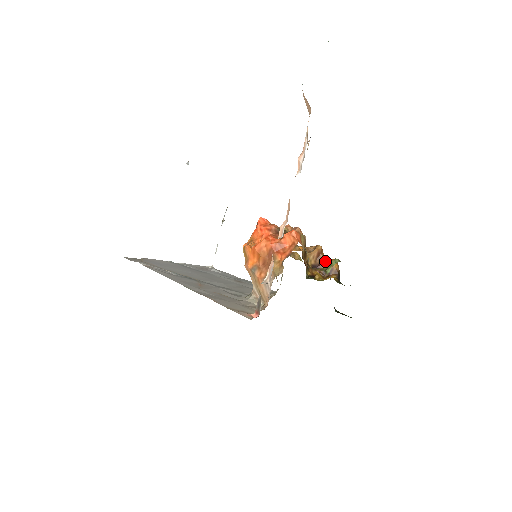
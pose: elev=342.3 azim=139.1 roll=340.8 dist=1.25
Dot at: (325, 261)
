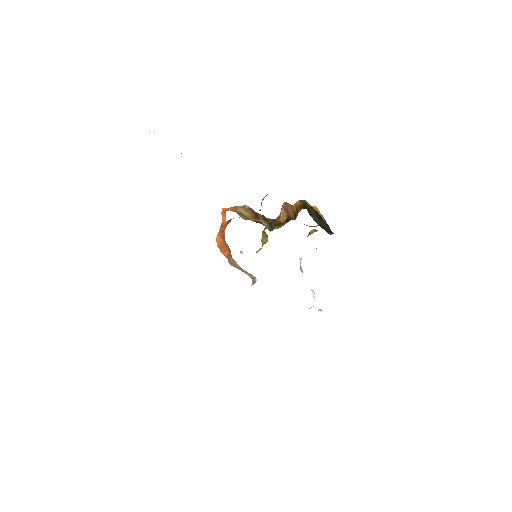
Dot at: (291, 208)
